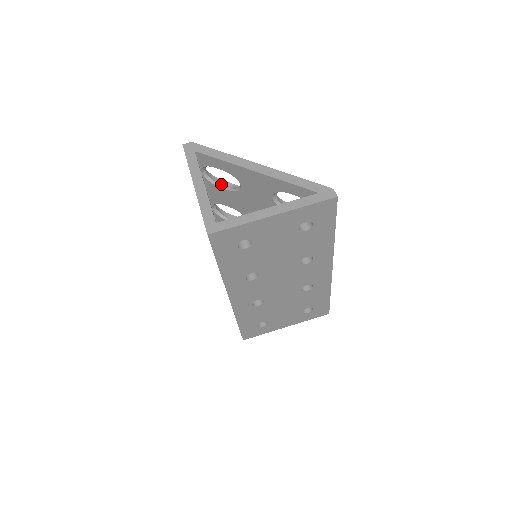
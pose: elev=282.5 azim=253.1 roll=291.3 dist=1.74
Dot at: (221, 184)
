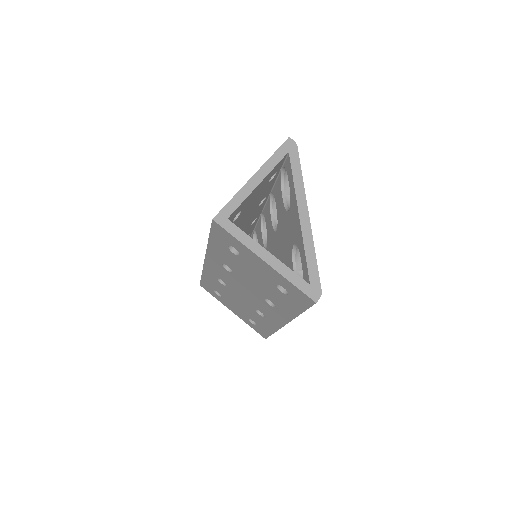
Dot at: (285, 190)
